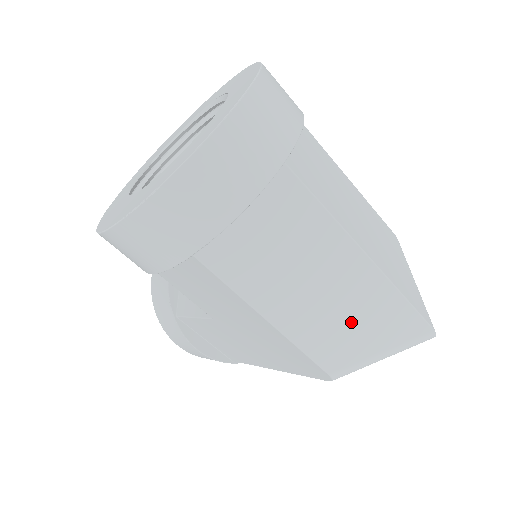
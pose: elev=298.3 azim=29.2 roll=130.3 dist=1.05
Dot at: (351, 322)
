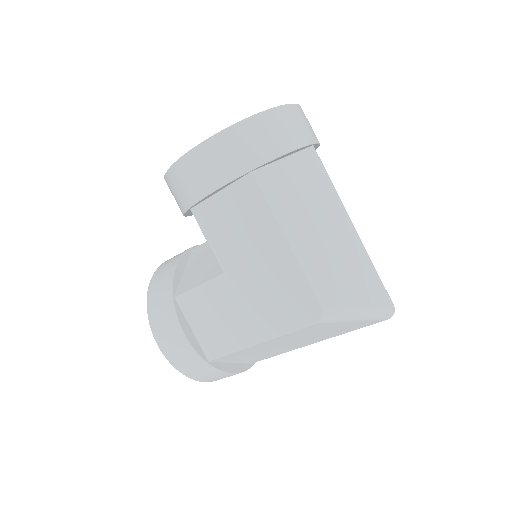
Dot at: (340, 270)
